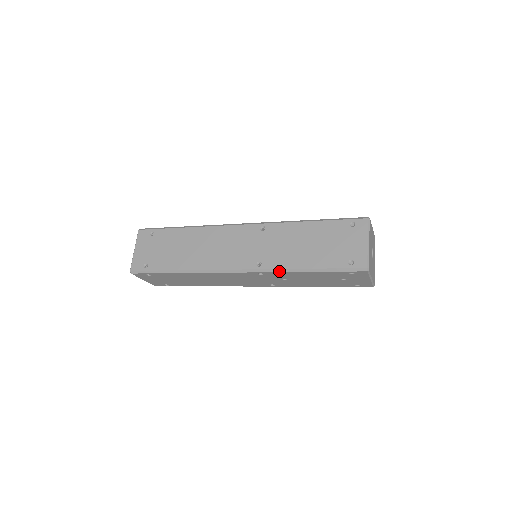
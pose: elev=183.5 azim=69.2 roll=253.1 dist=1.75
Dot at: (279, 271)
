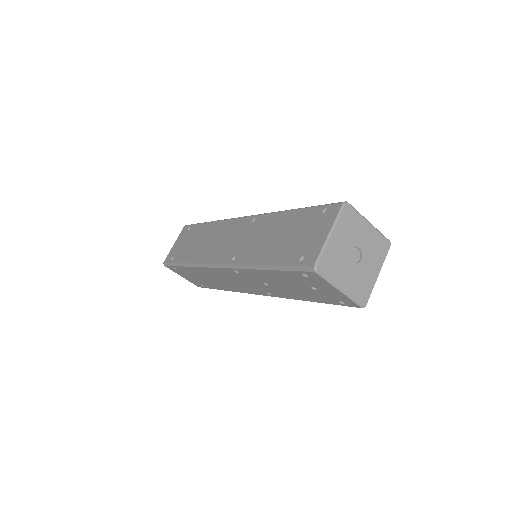
Dot at: (245, 267)
